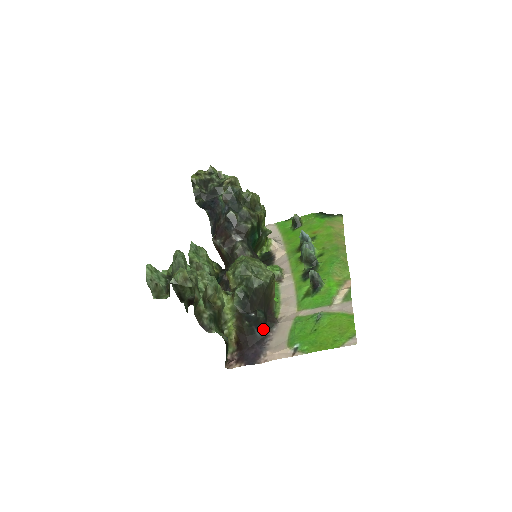
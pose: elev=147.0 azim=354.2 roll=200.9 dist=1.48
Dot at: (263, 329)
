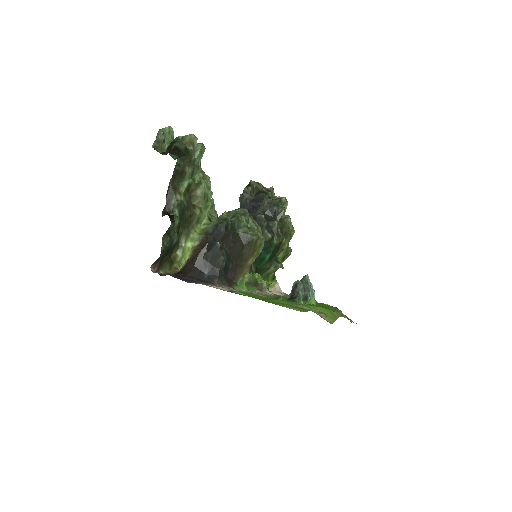
Dot at: (214, 276)
